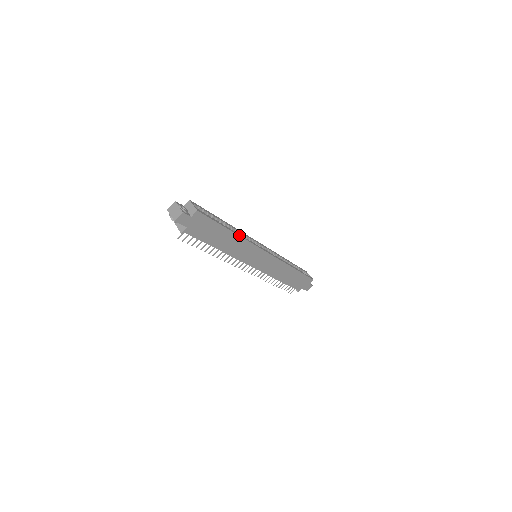
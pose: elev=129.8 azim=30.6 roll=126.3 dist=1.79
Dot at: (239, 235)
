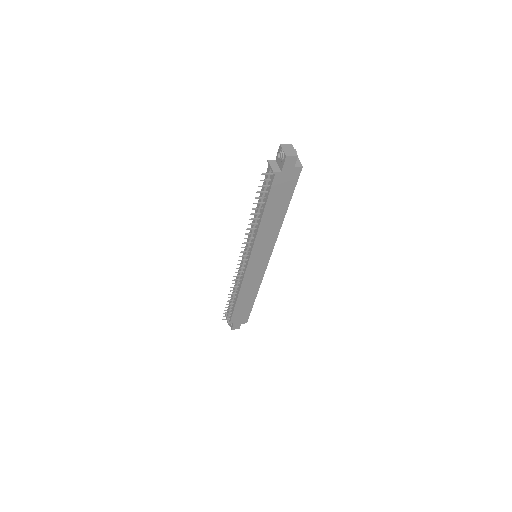
Dot at: occluded
